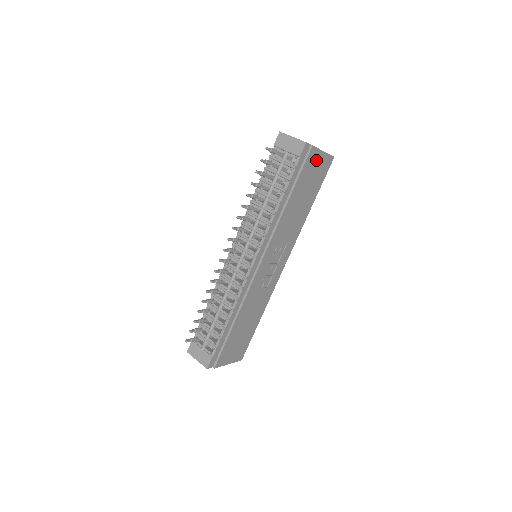
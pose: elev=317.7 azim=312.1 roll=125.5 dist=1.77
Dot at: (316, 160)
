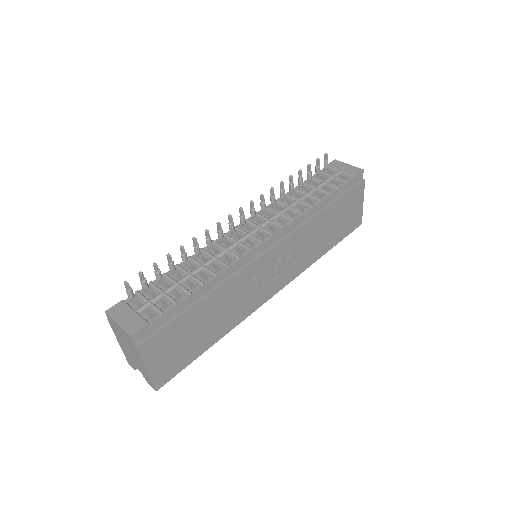
Dot at: (357, 201)
